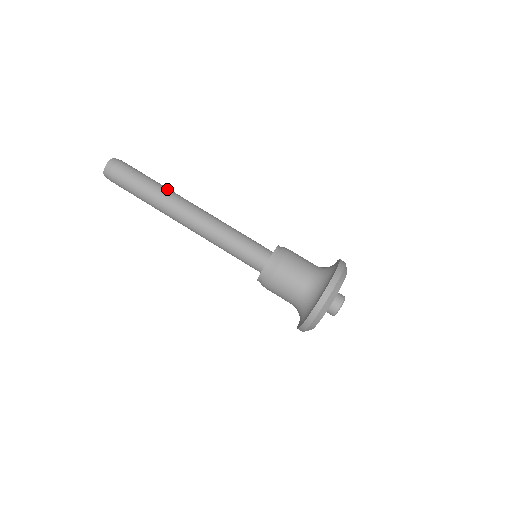
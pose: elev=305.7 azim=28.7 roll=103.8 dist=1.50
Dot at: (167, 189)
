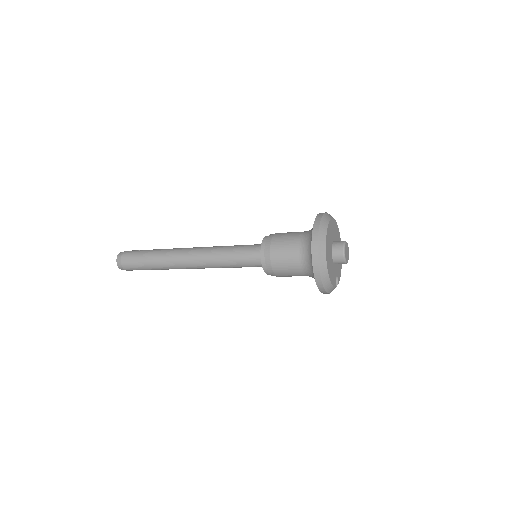
Dot at: occluded
